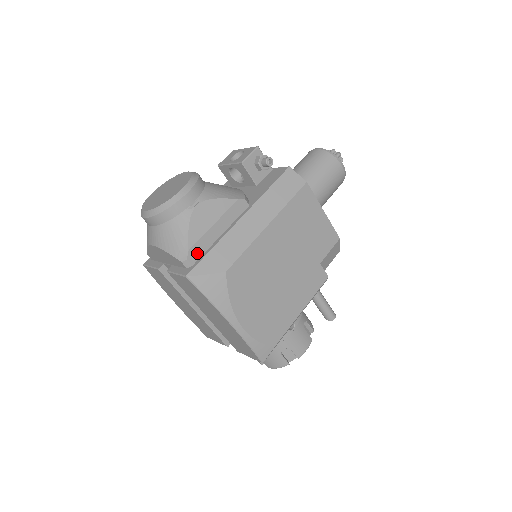
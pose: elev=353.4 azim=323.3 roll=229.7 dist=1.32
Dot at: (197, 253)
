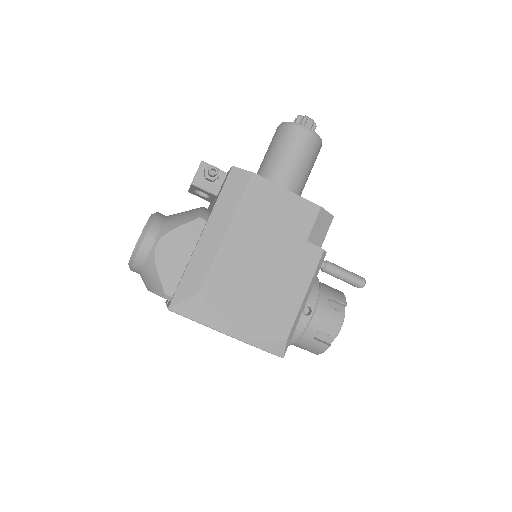
Dot at: (172, 285)
